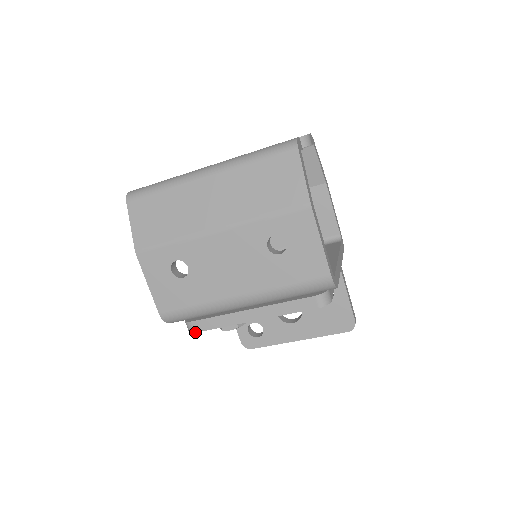
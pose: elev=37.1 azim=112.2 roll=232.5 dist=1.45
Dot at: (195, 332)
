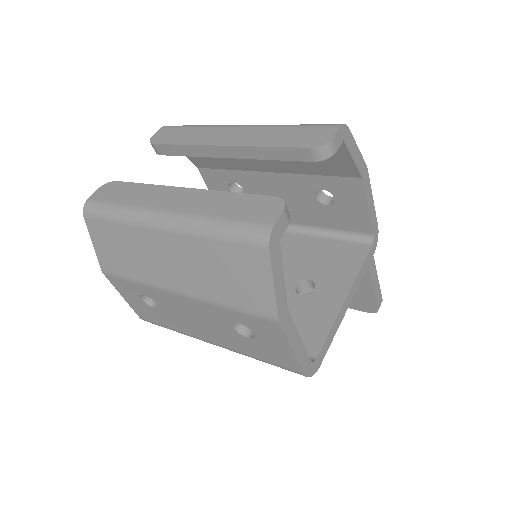
Dot at: occluded
